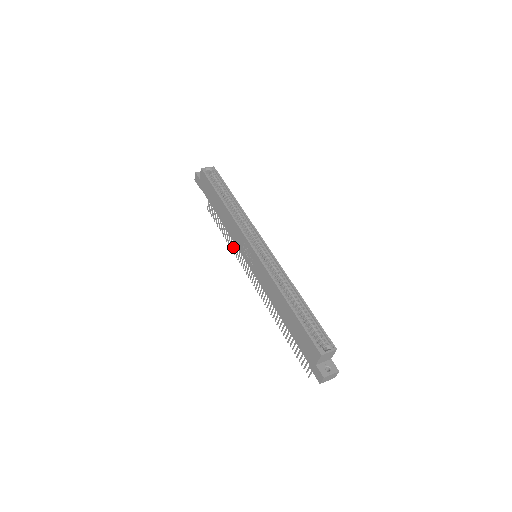
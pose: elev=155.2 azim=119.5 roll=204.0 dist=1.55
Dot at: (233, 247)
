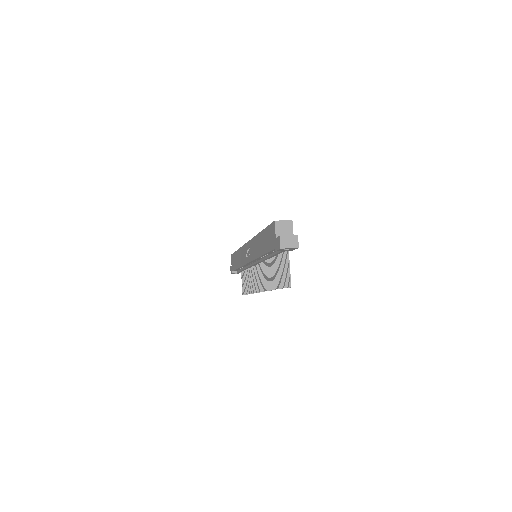
Dot at: (252, 288)
